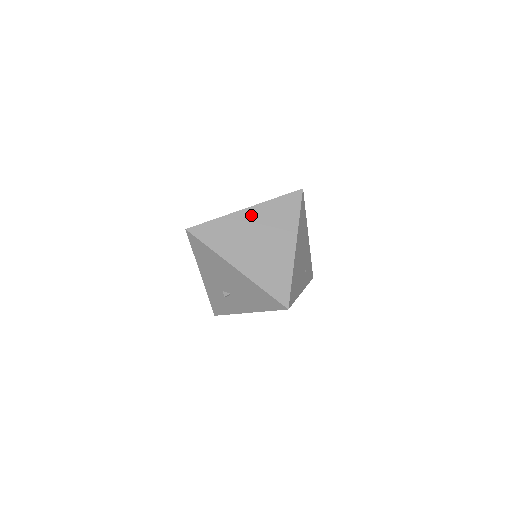
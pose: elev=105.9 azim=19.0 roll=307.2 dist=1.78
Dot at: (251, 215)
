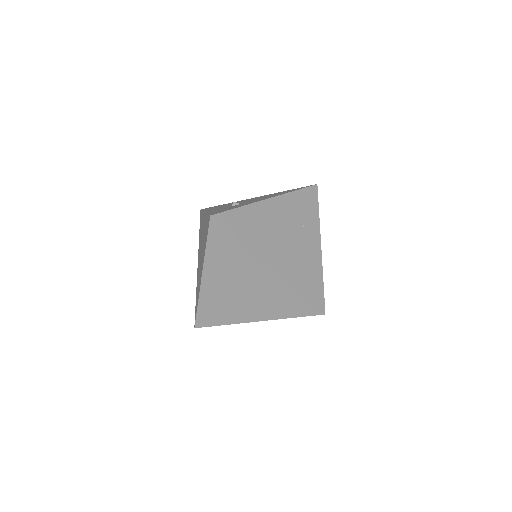
Dot at: (211, 278)
